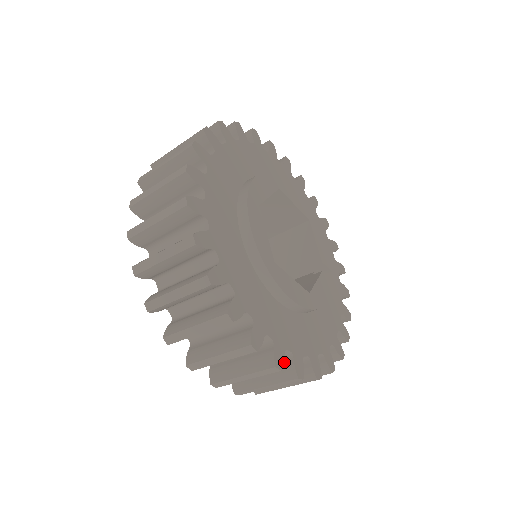
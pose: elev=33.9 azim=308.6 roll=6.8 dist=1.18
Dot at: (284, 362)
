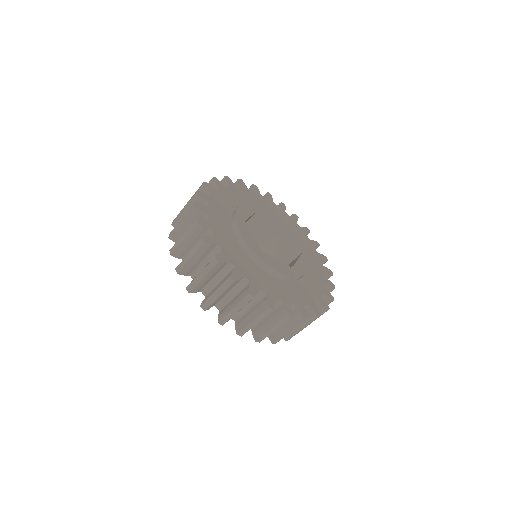
Dot at: occluded
